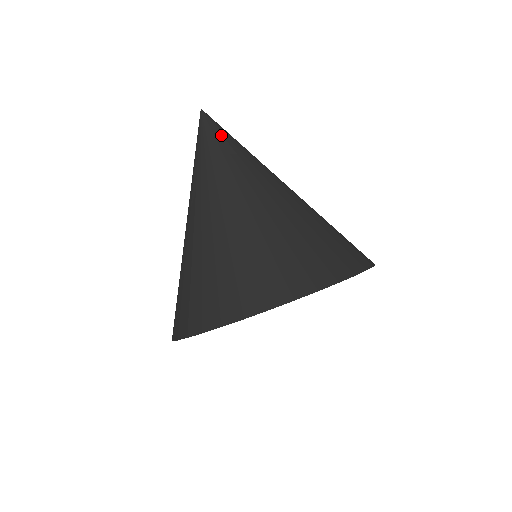
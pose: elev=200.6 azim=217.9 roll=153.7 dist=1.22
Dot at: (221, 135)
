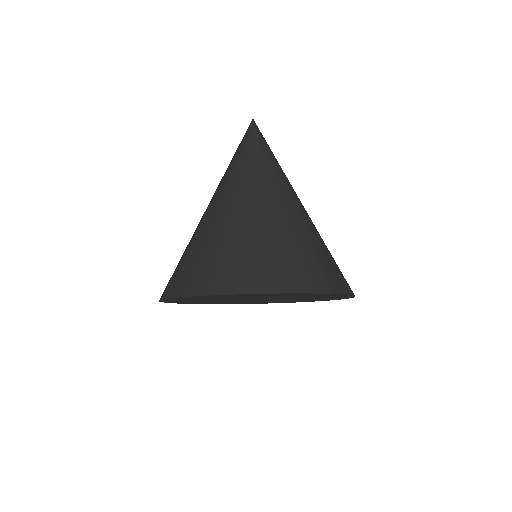
Dot at: (262, 145)
